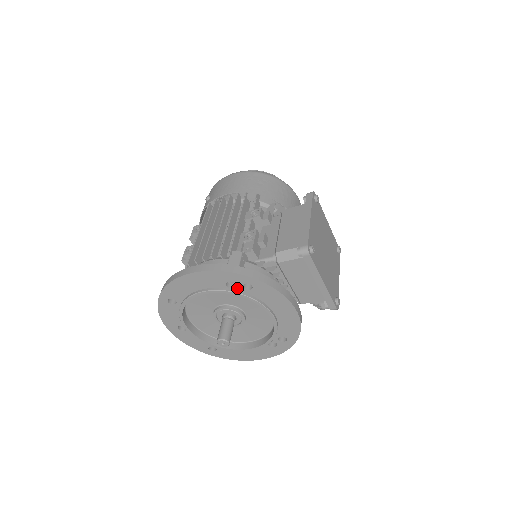
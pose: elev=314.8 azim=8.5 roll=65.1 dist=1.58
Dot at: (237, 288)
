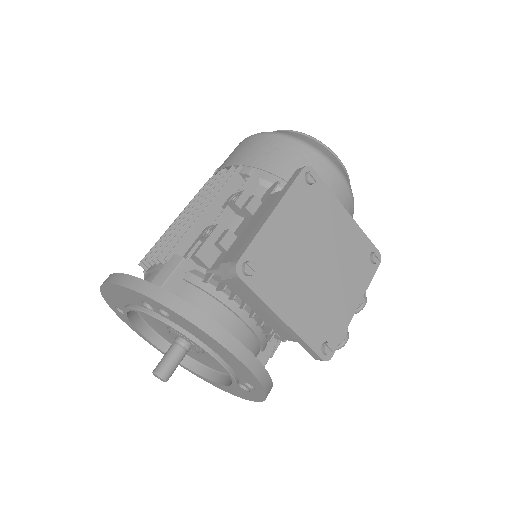
Dot at: (156, 311)
